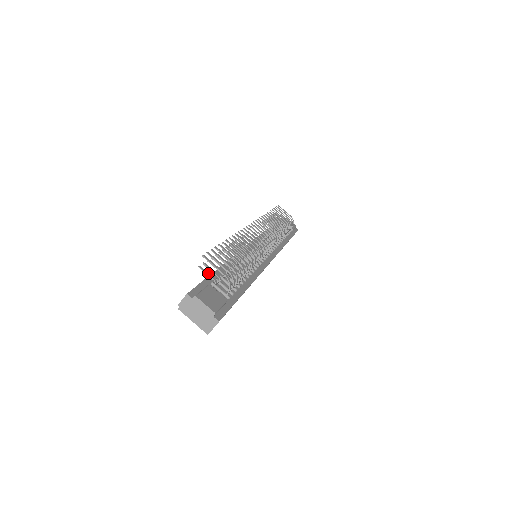
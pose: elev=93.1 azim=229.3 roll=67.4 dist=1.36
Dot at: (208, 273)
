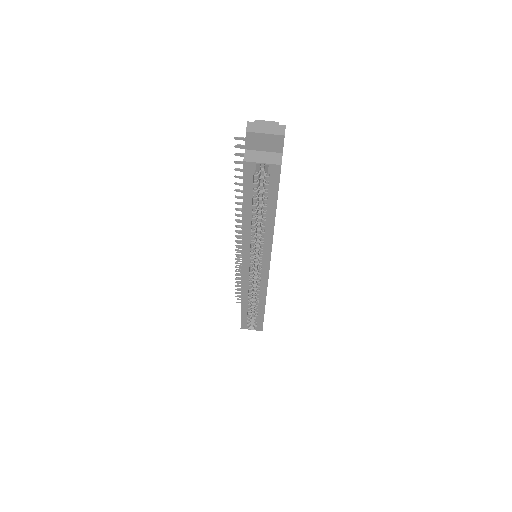
Dot at: occluded
